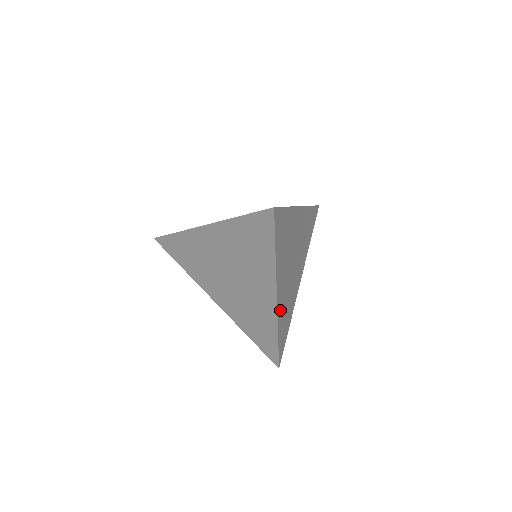
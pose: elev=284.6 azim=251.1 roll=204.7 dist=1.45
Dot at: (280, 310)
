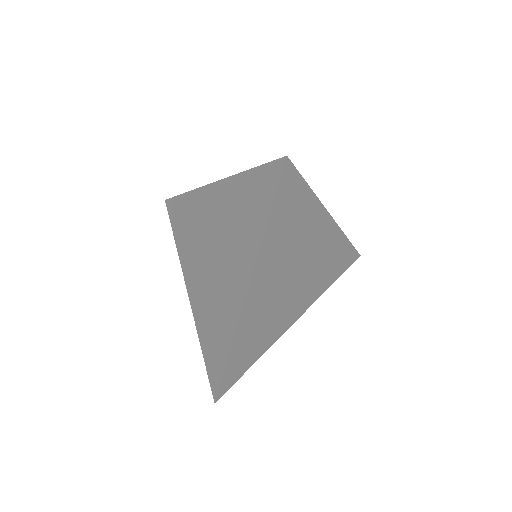
Dot at: (247, 318)
